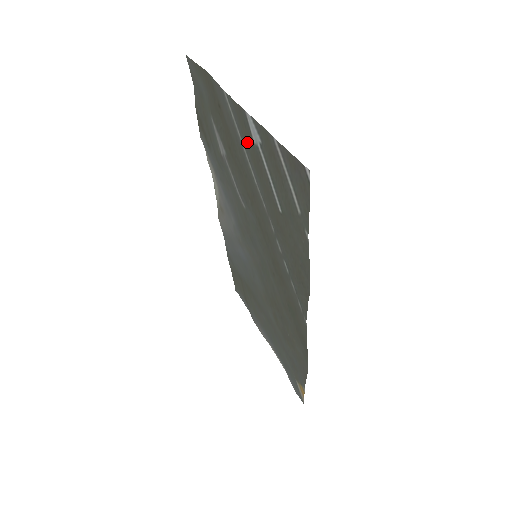
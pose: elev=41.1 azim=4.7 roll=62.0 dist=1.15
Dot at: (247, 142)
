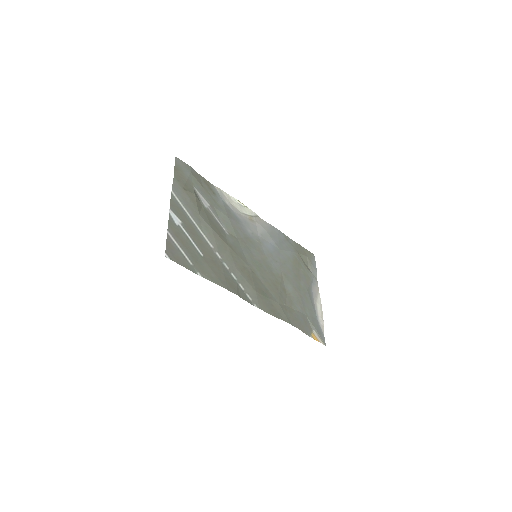
Dot at: (185, 218)
